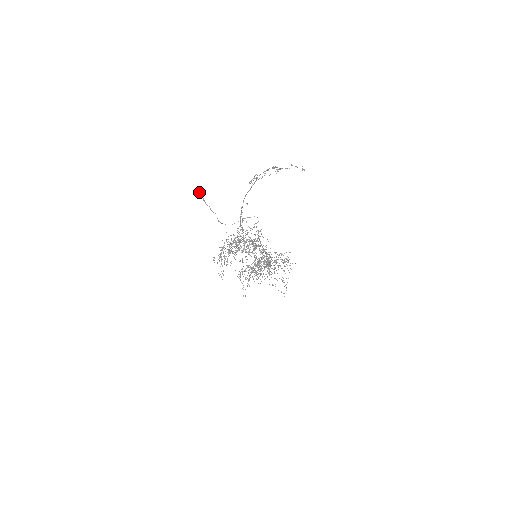
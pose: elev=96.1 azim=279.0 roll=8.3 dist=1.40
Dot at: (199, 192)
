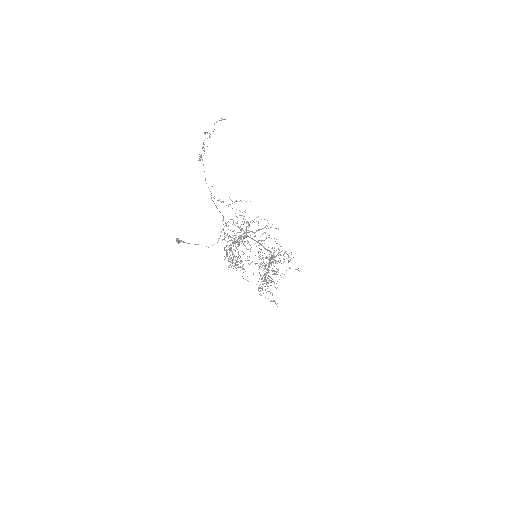
Dot at: occluded
